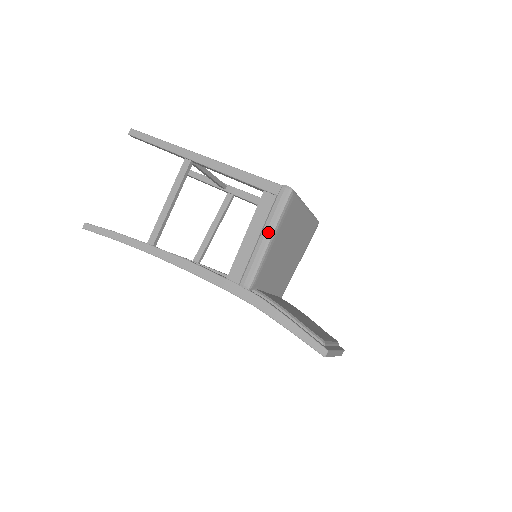
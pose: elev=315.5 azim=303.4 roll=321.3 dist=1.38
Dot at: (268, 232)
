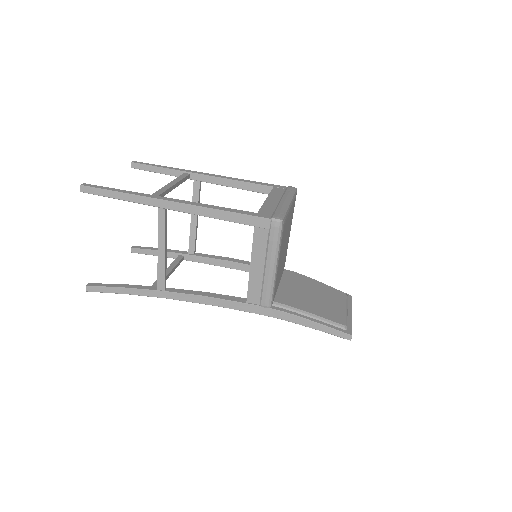
Dot at: (272, 262)
